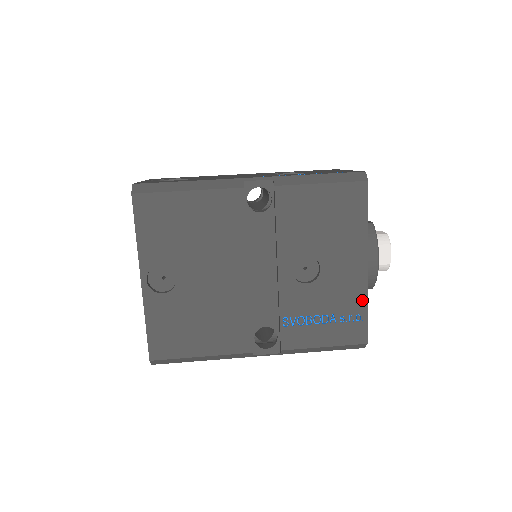
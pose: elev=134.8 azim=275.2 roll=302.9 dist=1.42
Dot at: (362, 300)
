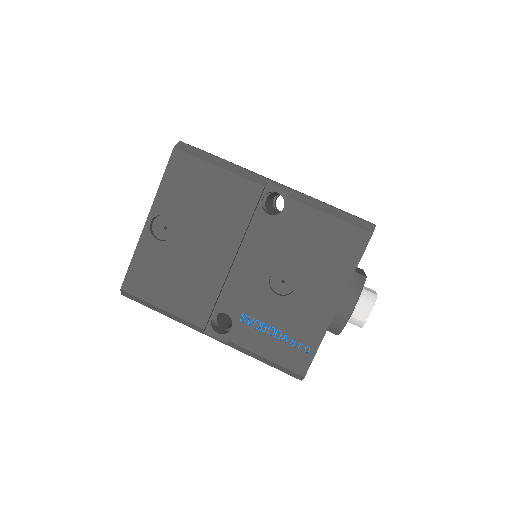
Dot at: (318, 335)
